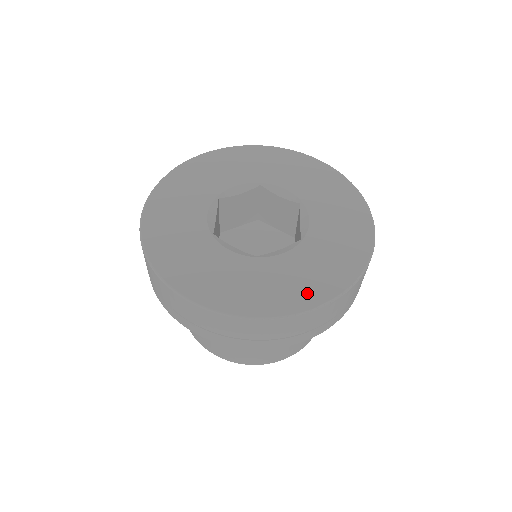
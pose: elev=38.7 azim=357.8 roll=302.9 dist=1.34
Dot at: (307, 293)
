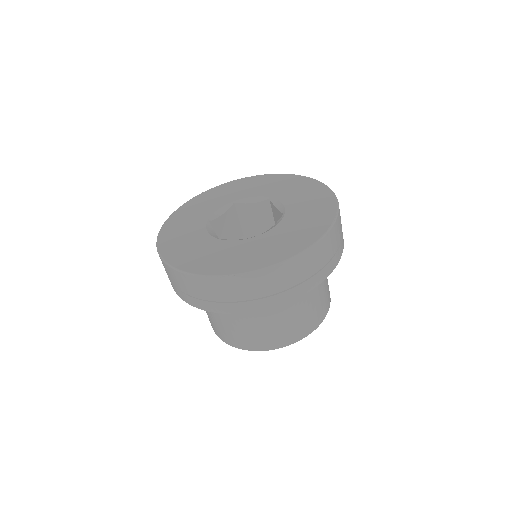
Dot at: (225, 266)
